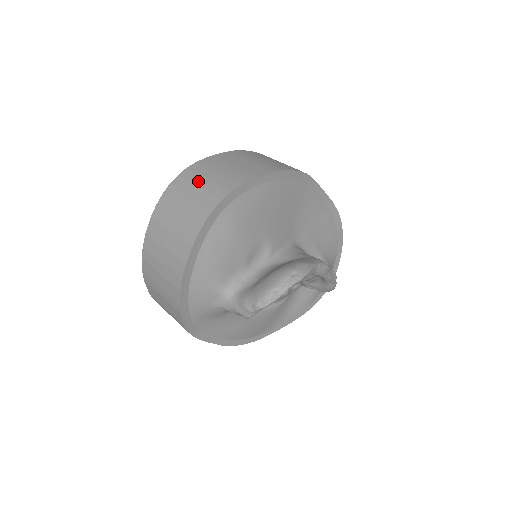
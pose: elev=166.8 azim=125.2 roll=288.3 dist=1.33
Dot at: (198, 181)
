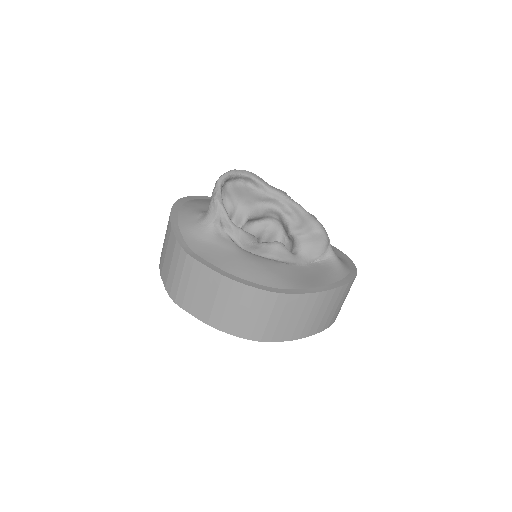
Dot at: occluded
